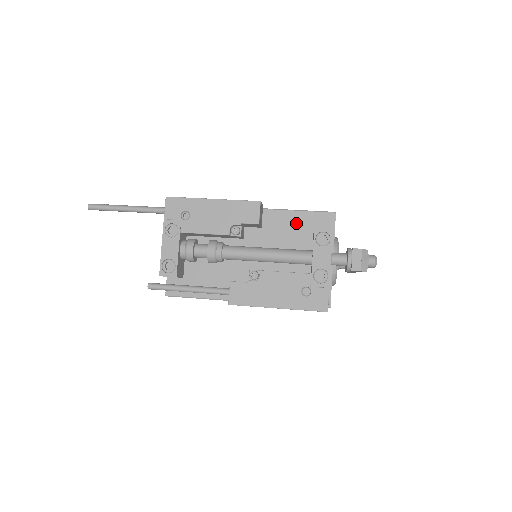
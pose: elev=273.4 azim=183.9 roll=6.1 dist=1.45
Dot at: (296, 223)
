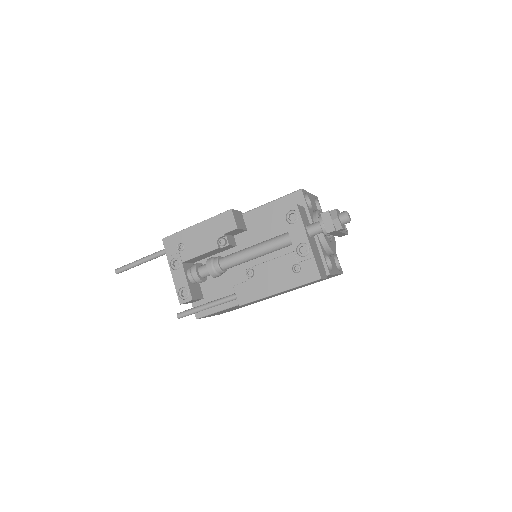
Dot at: (273, 213)
